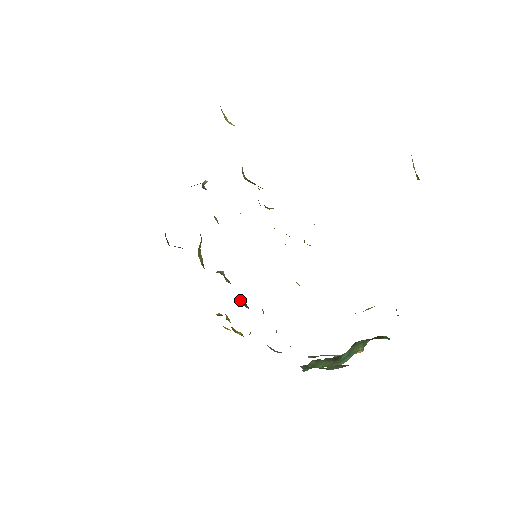
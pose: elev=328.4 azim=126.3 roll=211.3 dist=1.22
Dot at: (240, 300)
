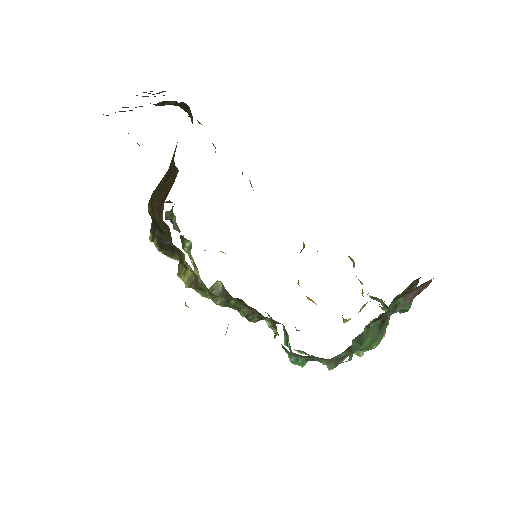
Dot at: (246, 312)
